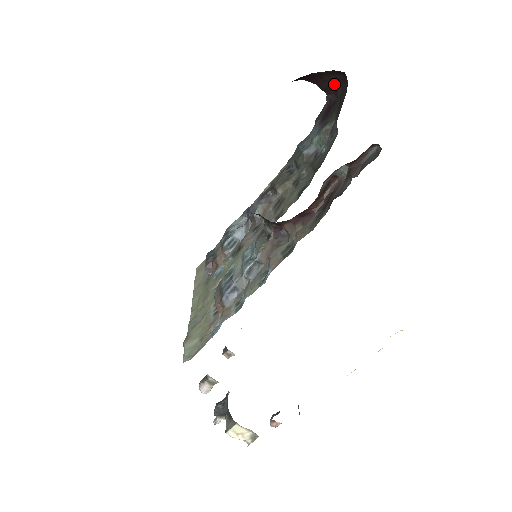
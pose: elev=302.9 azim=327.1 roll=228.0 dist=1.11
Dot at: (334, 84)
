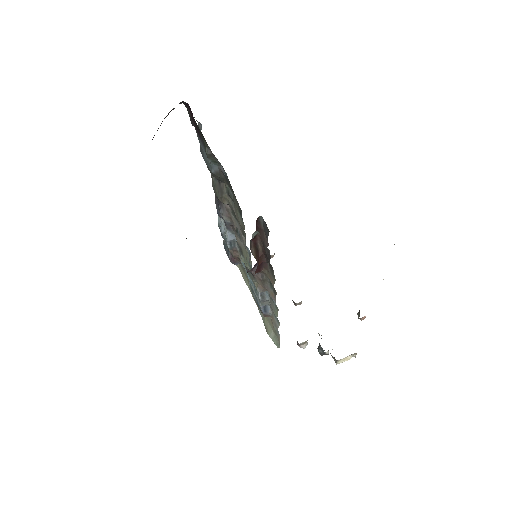
Dot at: occluded
